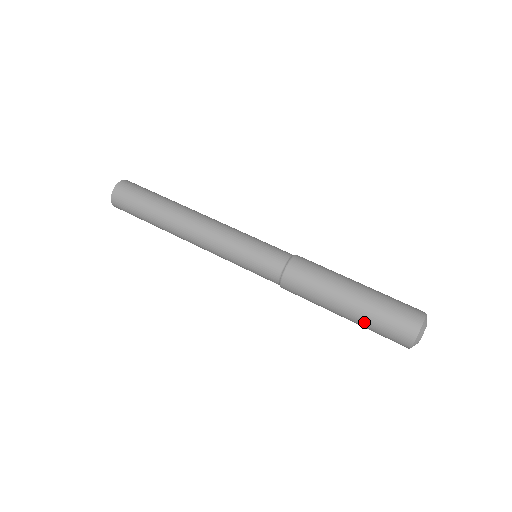
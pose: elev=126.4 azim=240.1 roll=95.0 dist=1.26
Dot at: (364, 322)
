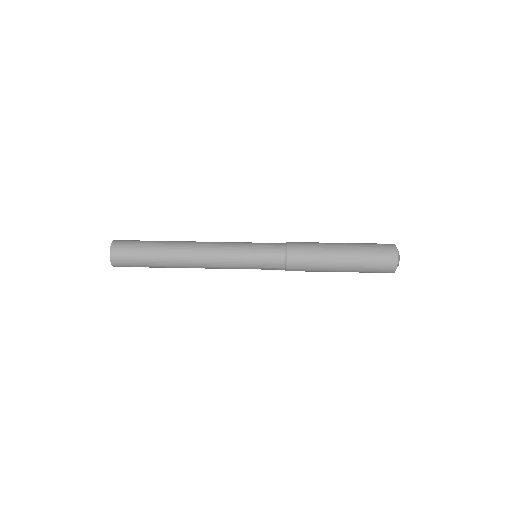
Dot at: (359, 261)
